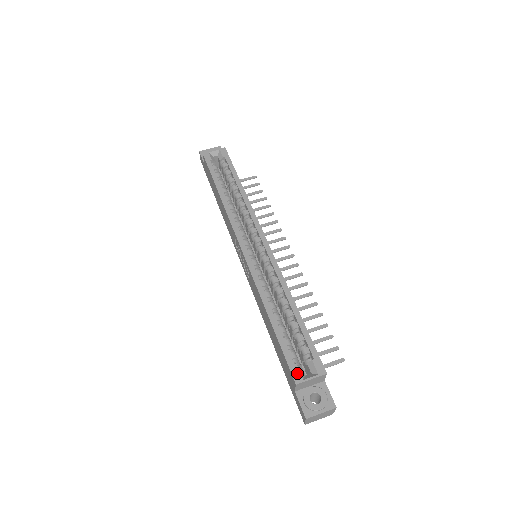
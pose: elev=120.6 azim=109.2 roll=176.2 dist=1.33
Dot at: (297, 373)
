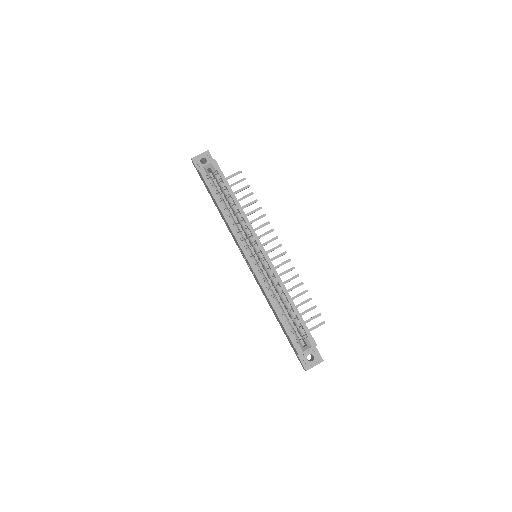
Dot at: (299, 348)
